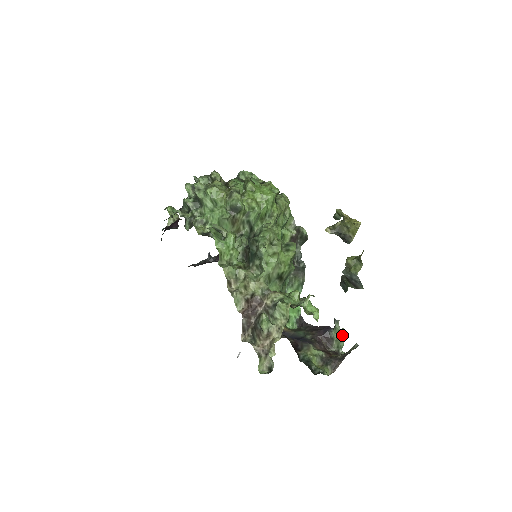
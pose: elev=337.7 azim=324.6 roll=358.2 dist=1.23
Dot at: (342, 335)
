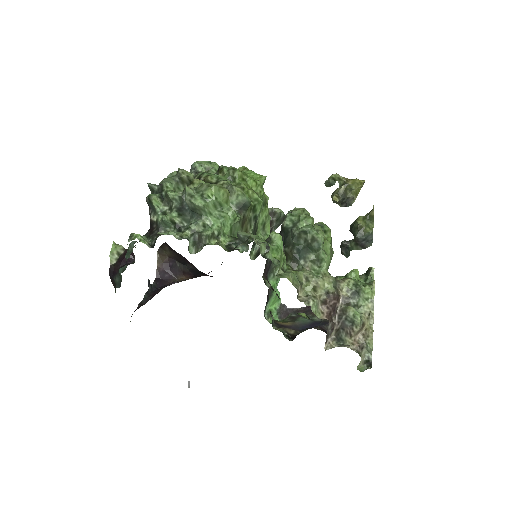
Dot at: occluded
